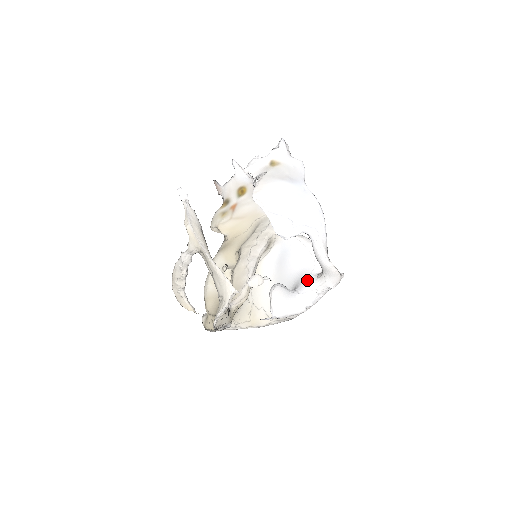
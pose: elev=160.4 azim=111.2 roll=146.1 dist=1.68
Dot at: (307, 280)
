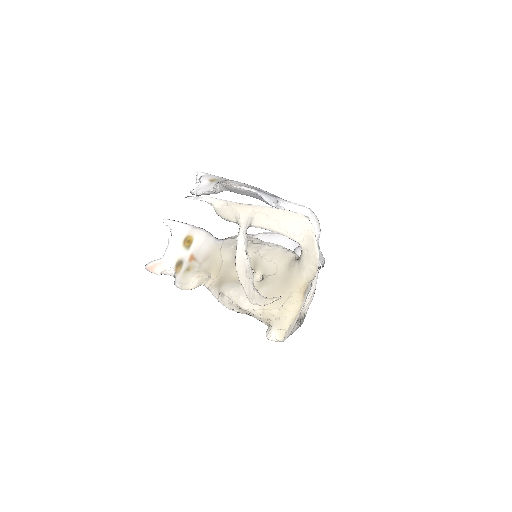
Dot at: occluded
